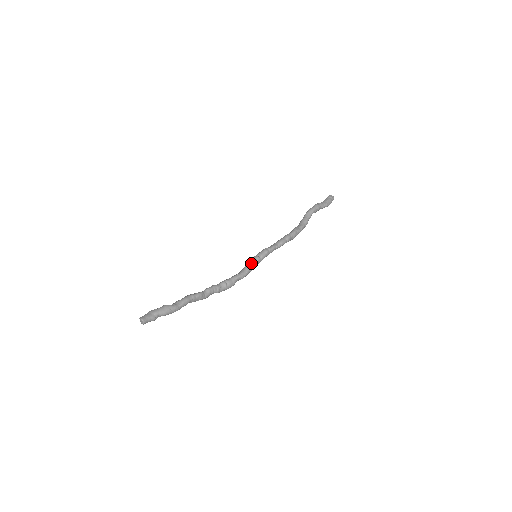
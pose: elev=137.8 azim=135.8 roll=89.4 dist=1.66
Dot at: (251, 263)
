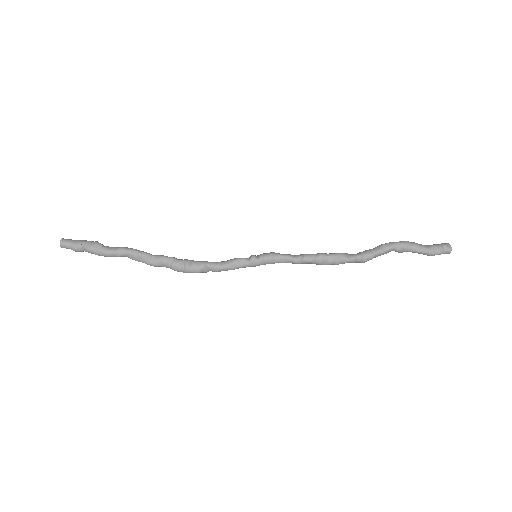
Dot at: (239, 258)
